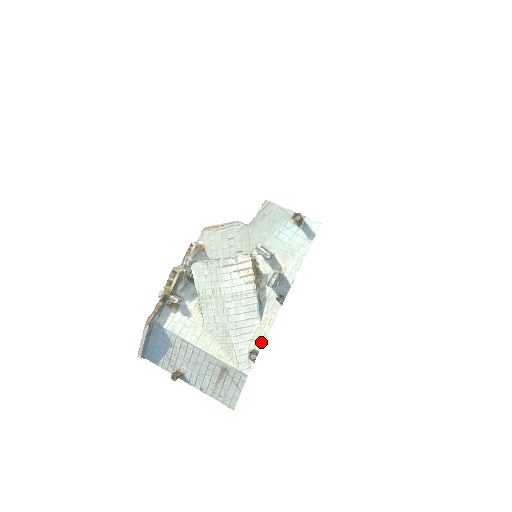
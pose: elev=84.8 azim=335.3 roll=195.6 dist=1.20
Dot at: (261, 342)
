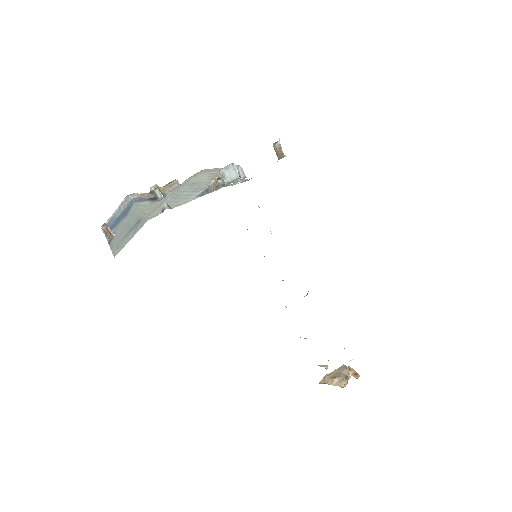
Dot at: occluded
